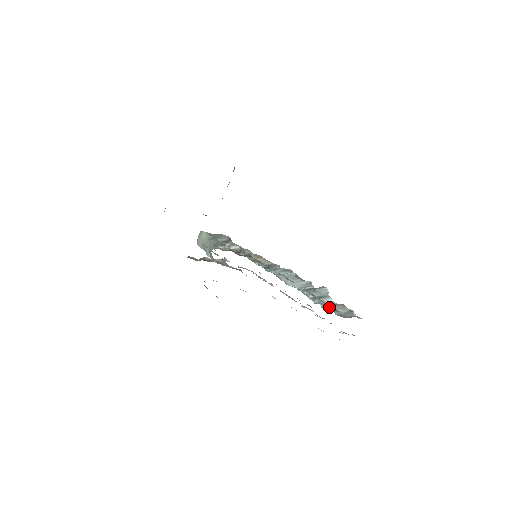
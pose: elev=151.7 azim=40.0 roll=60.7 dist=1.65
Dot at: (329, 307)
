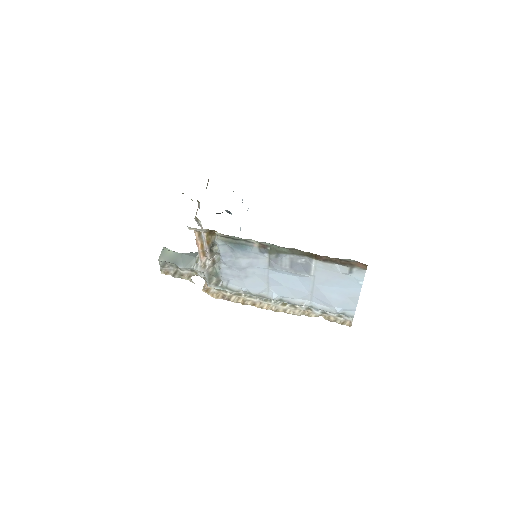
Dot at: occluded
